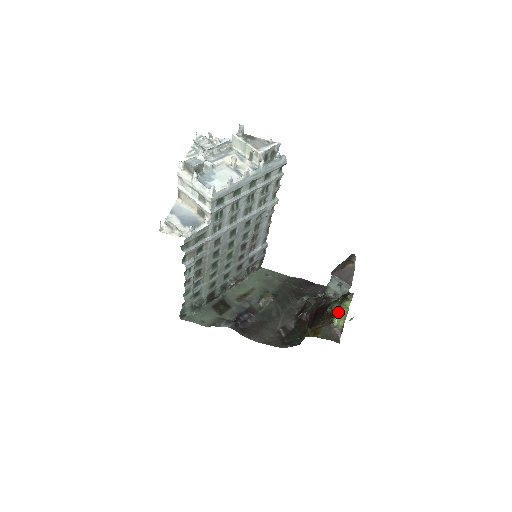
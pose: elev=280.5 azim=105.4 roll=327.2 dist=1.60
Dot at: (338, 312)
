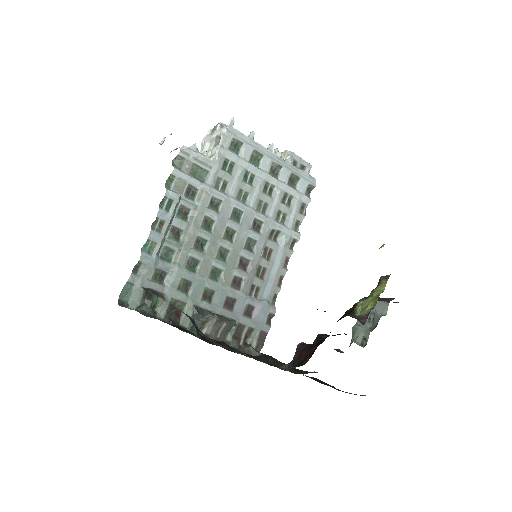
Dot at: (364, 300)
